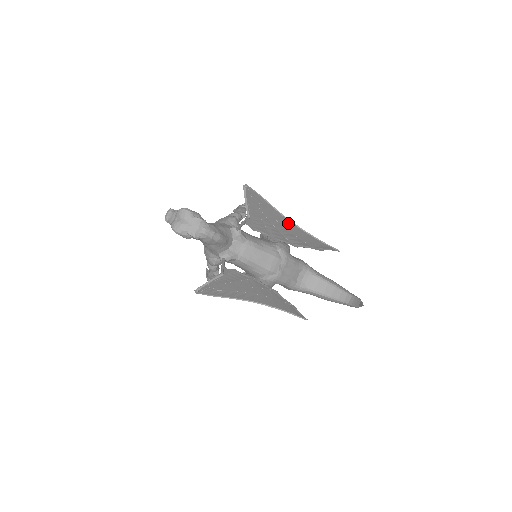
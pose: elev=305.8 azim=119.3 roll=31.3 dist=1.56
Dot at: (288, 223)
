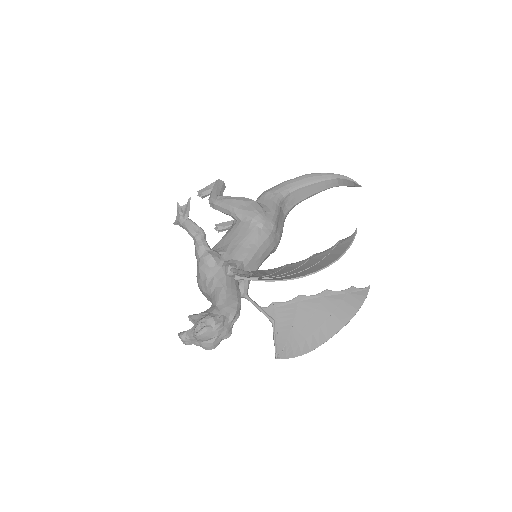
Dot at: (312, 272)
